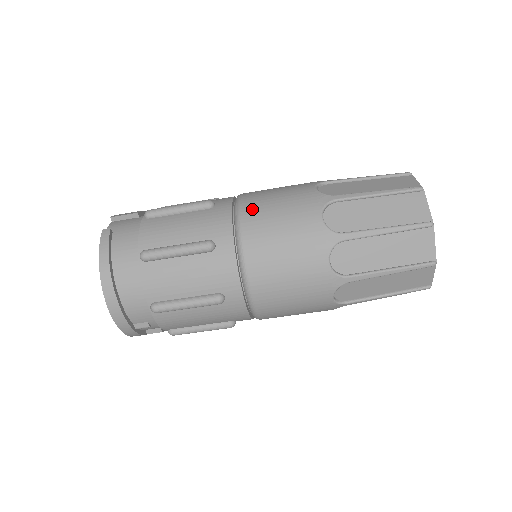
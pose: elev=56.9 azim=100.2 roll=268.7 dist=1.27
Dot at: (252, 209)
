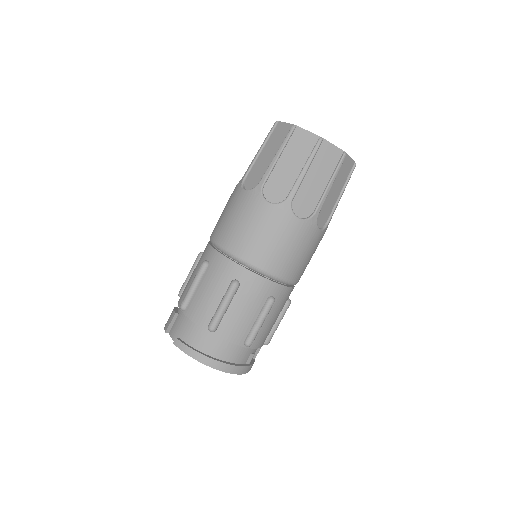
Dot at: (230, 241)
